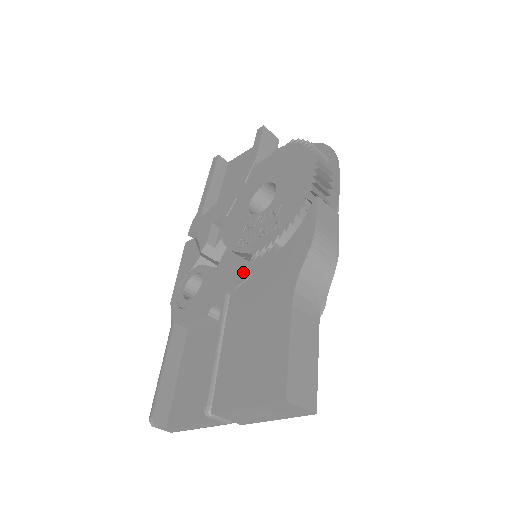
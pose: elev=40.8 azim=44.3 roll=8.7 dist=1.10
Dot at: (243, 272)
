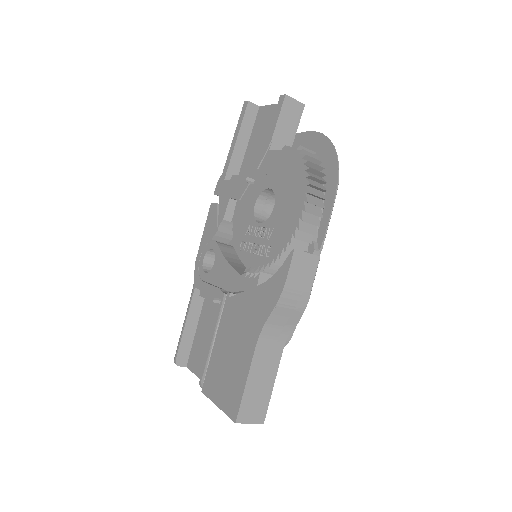
Dot at: (237, 282)
